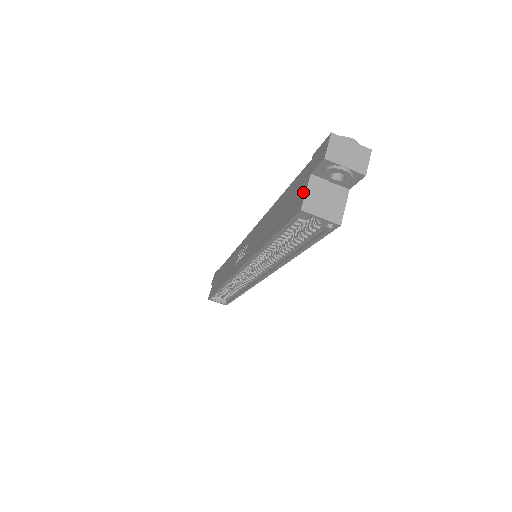
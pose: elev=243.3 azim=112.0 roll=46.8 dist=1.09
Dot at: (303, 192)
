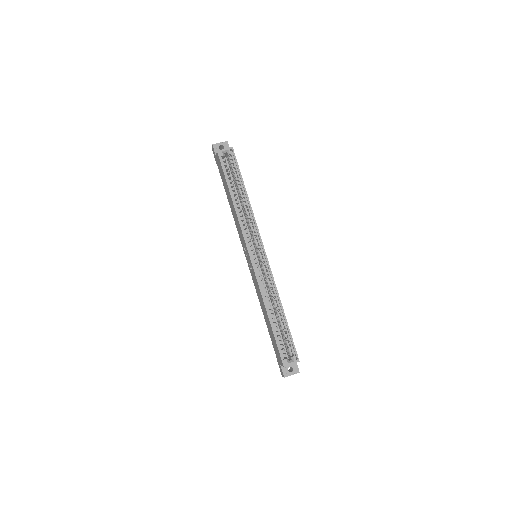
Dot at: (217, 157)
